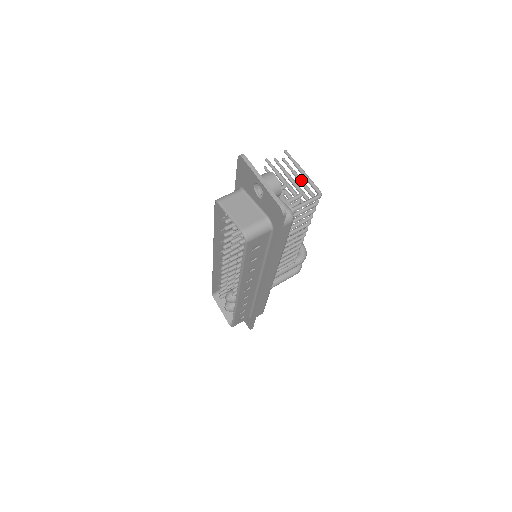
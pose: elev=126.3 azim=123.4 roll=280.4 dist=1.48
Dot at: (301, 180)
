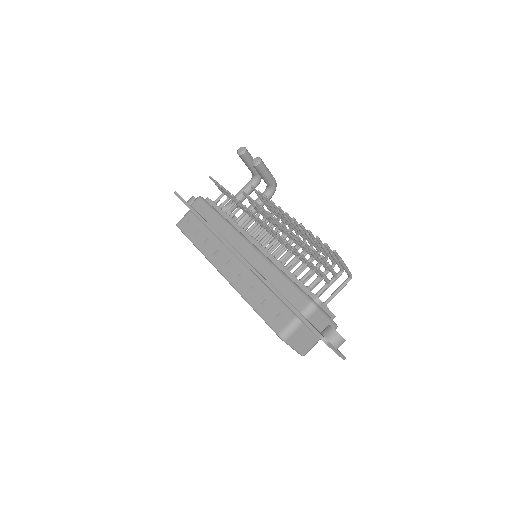
Dot at: (336, 260)
